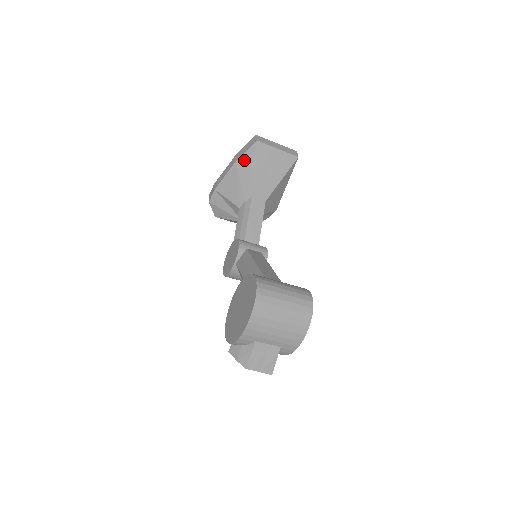
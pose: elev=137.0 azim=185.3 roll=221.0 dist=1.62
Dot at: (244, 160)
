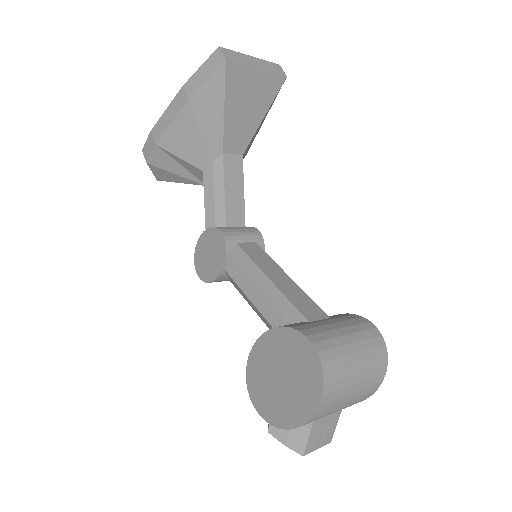
Dot at: (204, 95)
